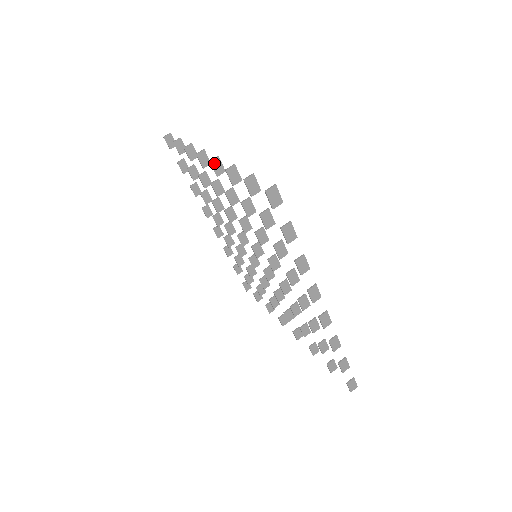
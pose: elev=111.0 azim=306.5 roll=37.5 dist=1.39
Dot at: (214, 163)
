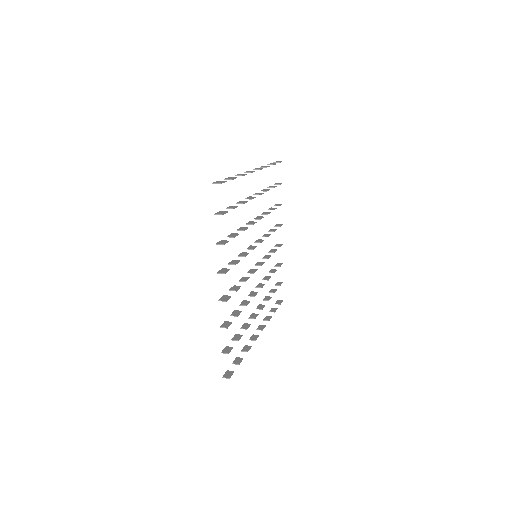
Dot at: occluded
